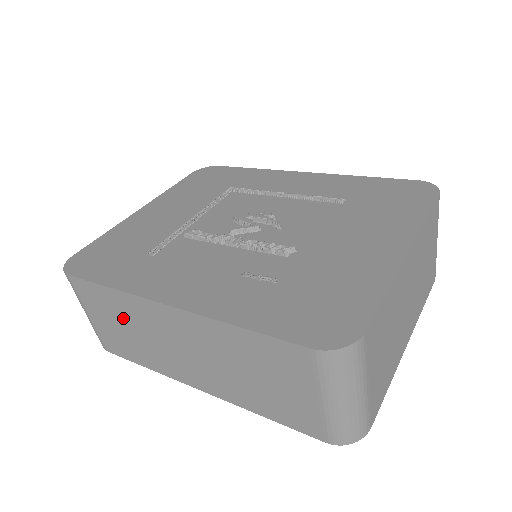
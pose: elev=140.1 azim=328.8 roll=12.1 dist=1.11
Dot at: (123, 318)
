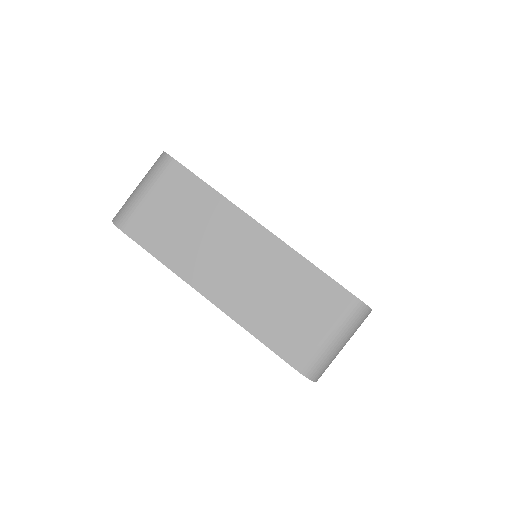
Dot at: (195, 215)
